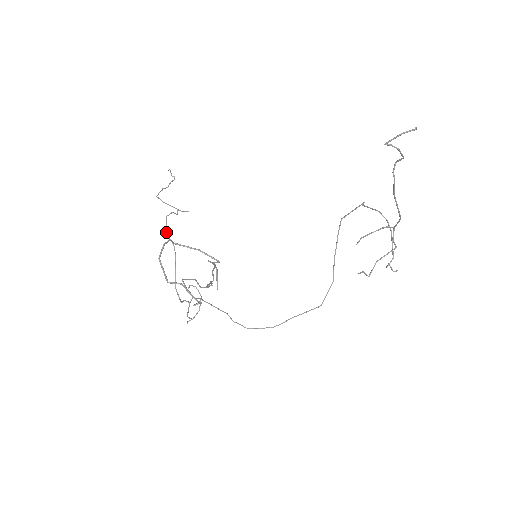
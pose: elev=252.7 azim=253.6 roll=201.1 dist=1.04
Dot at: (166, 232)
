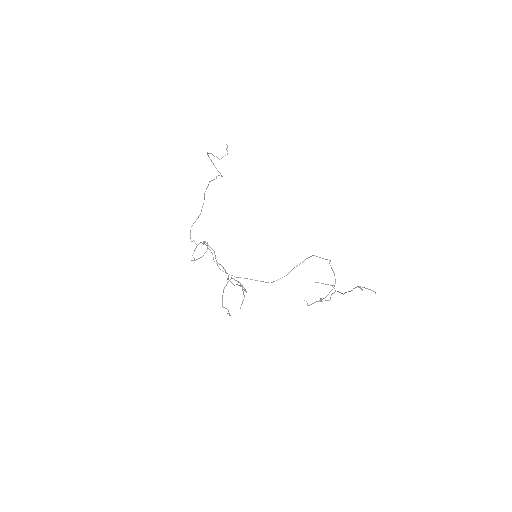
Dot at: occluded
